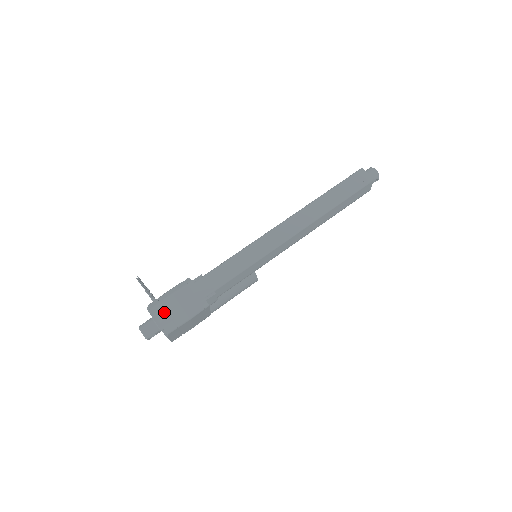
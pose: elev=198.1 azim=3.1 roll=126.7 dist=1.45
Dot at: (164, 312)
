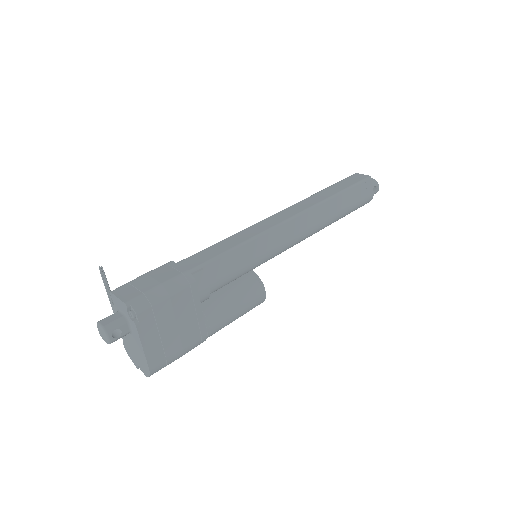
Dot at: (132, 289)
